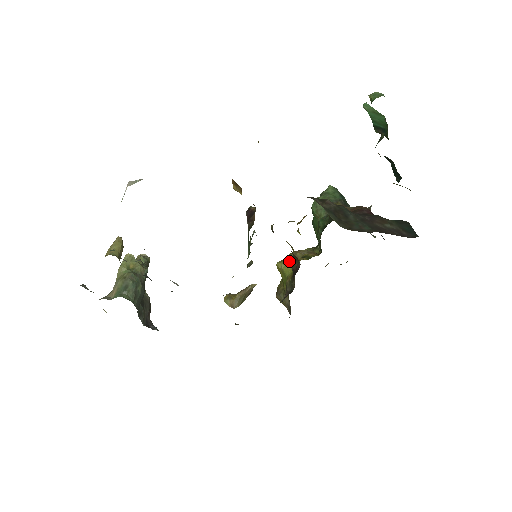
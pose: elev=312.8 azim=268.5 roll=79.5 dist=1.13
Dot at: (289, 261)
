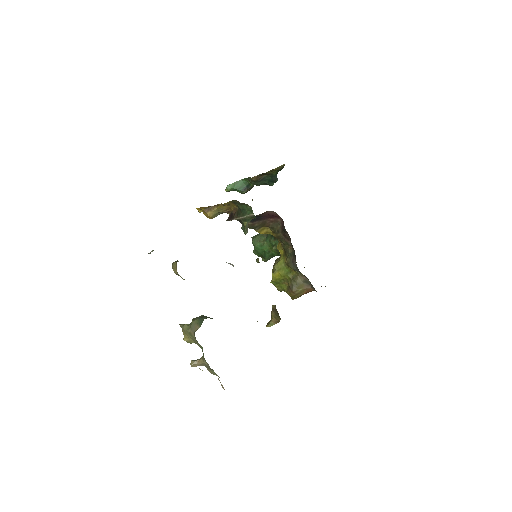
Dot at: occluded
